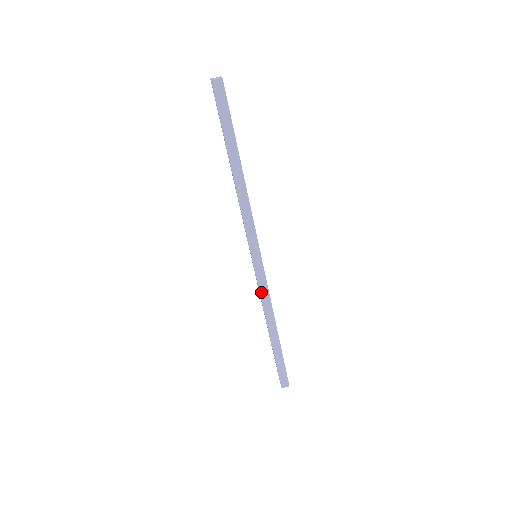
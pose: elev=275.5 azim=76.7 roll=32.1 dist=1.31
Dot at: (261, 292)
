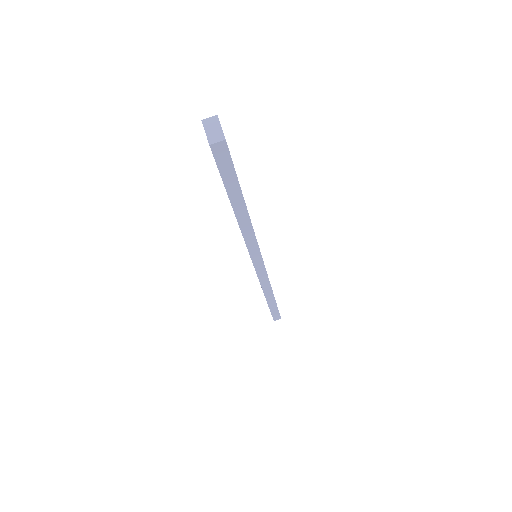
Dot at: (261, 281)
